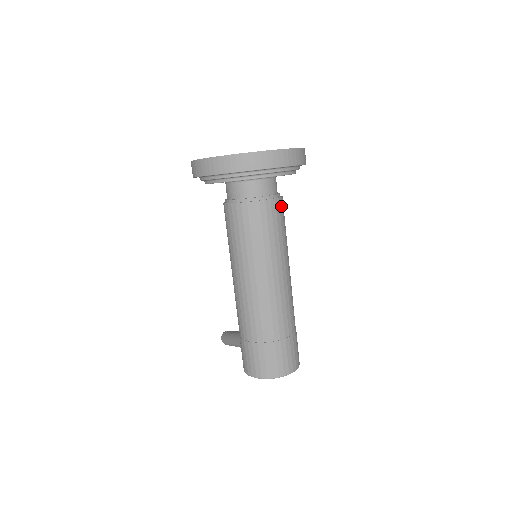
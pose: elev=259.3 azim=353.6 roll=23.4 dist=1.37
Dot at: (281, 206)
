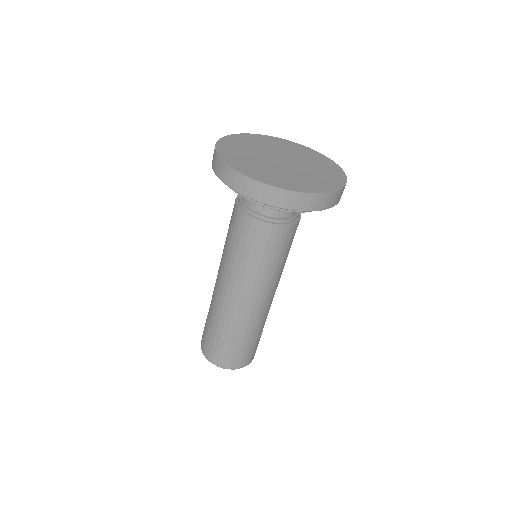
Dot at: (281, 233)
